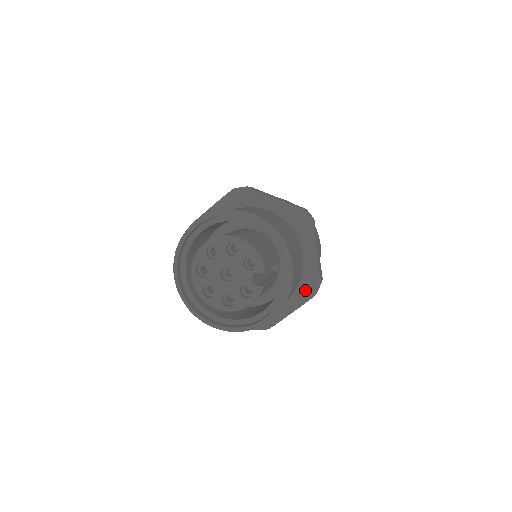
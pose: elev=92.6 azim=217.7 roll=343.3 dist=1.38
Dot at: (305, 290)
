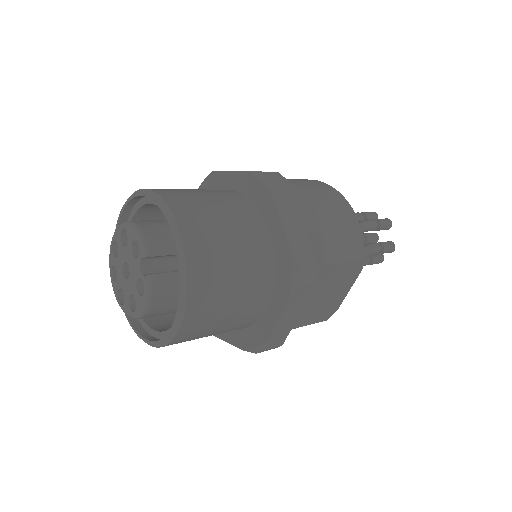
Dot at: (283, 283)
